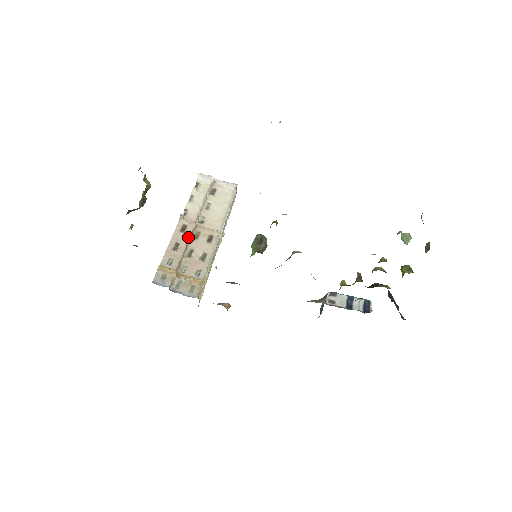
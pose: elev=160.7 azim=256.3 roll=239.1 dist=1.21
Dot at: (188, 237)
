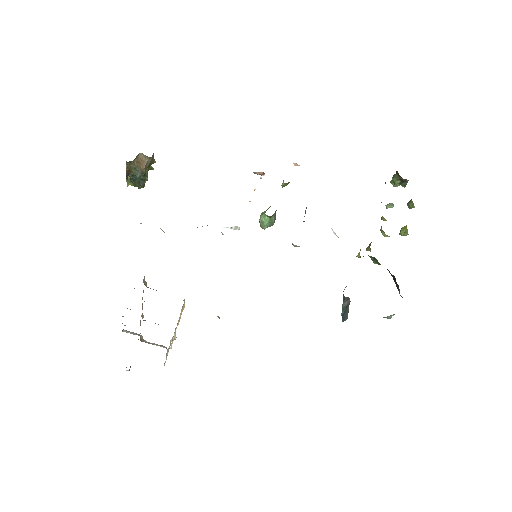
Dot at: occluded
